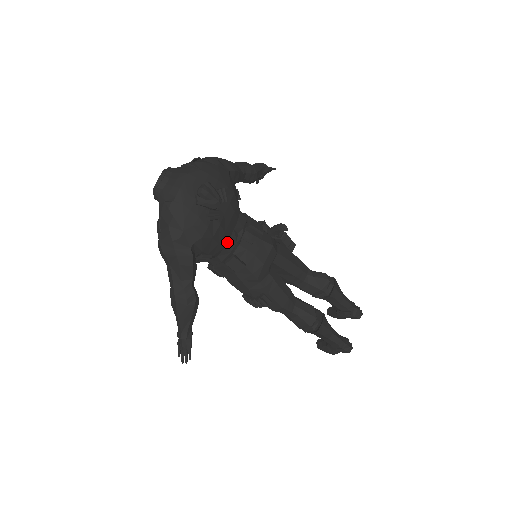
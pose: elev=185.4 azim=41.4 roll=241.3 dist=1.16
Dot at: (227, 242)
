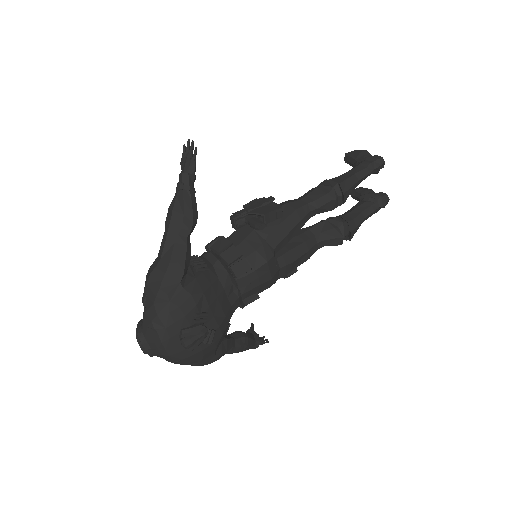
Dot at: (232, 309)
